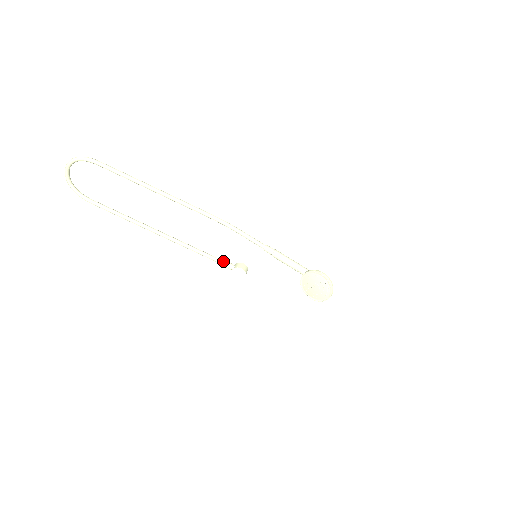
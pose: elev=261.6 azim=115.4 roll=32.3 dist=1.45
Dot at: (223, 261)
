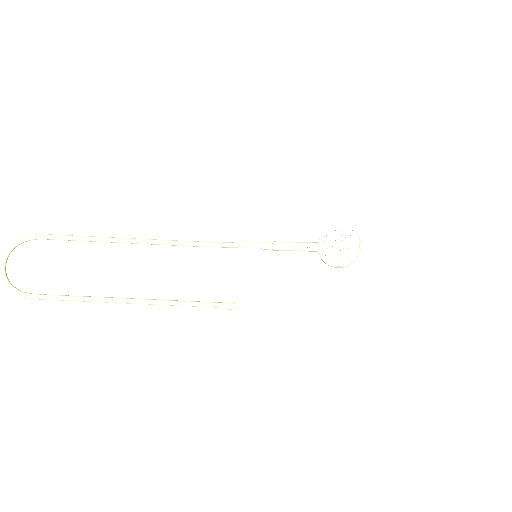
Dot at: (220, 302)
